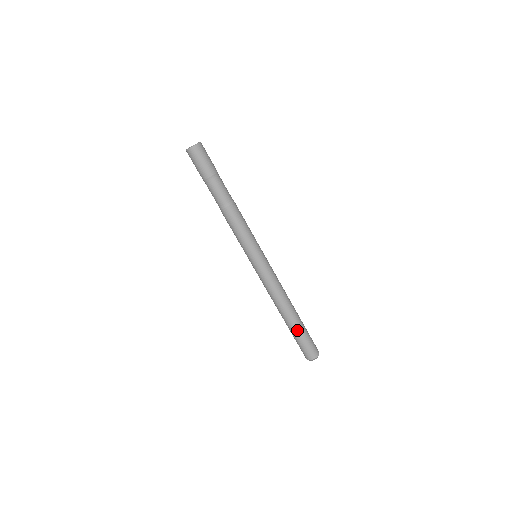
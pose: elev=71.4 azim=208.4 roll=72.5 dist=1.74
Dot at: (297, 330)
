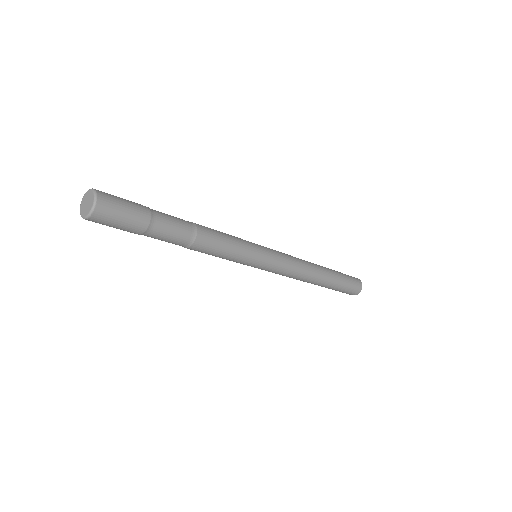
Dot at: (333, 287)
